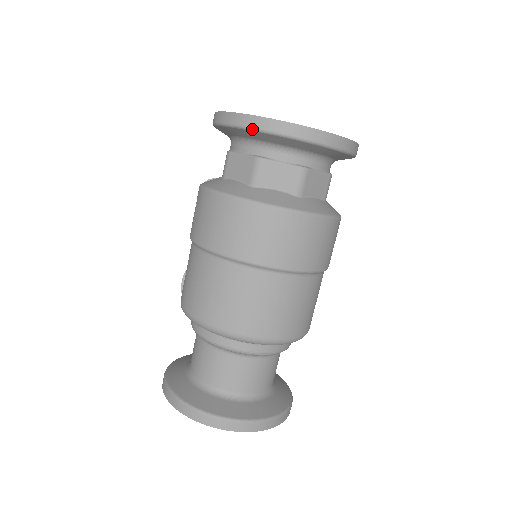
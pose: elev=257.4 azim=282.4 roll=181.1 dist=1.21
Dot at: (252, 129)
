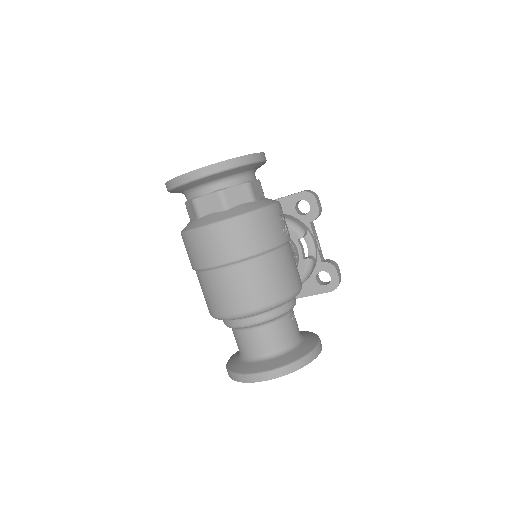
Dot at: (175, 187)
